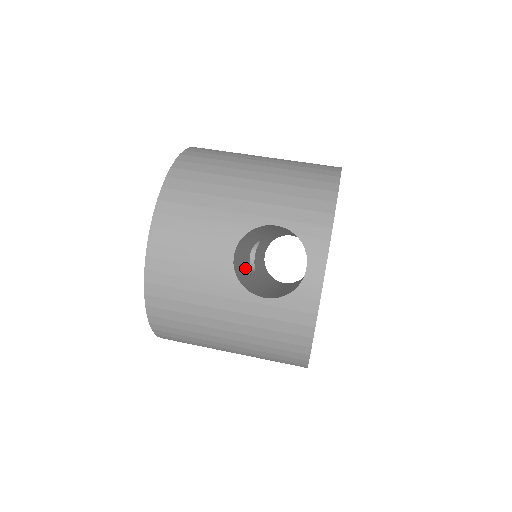
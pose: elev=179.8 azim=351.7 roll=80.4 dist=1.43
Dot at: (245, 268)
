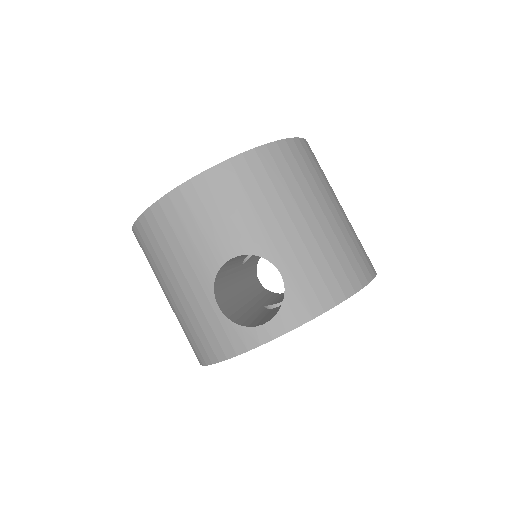
Dot at: (235, 263)
